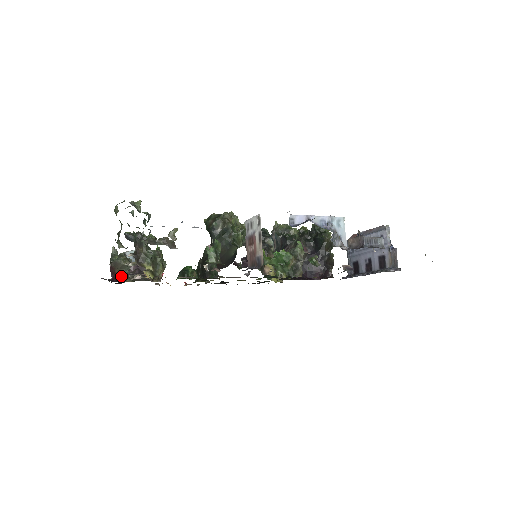
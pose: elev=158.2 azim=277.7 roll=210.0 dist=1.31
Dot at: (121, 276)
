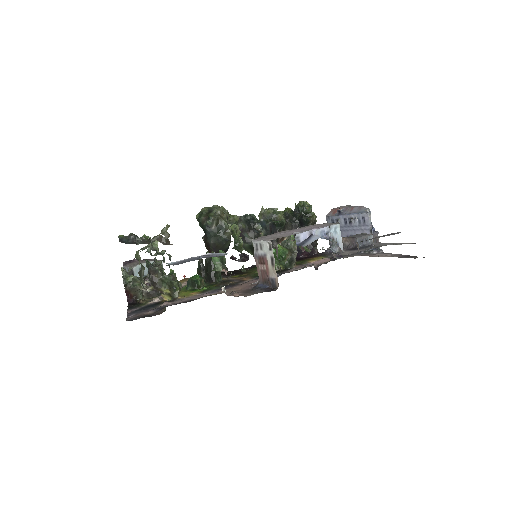
Dot at: (136, 296)
